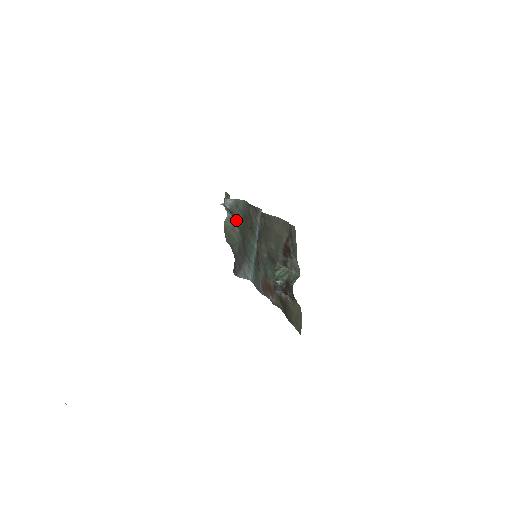
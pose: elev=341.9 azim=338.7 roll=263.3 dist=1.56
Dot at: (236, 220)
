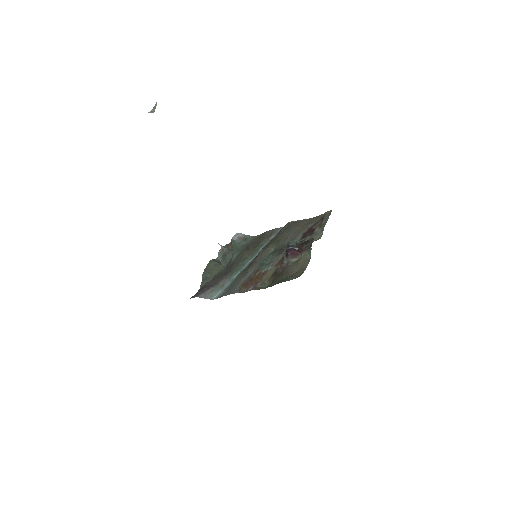
Dot at: (234, 252)
